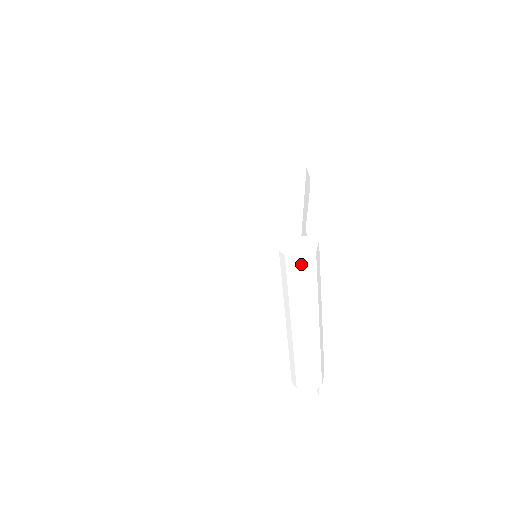
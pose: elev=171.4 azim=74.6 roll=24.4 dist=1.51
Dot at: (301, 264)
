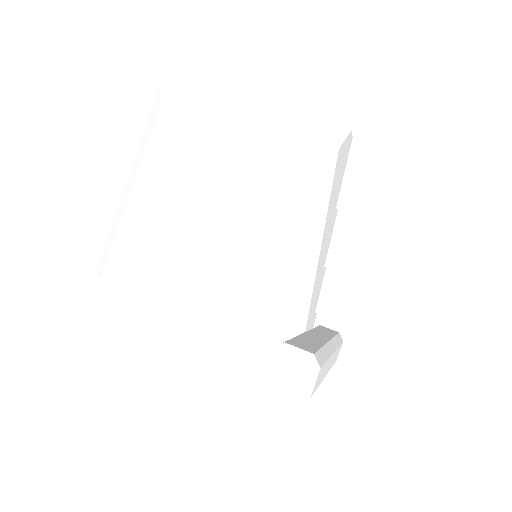
Dot at: occluded
